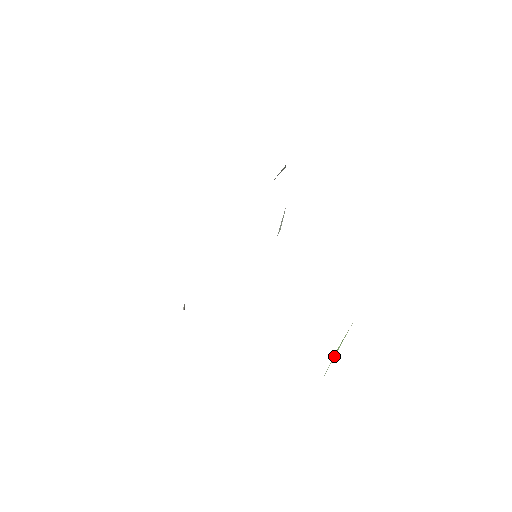
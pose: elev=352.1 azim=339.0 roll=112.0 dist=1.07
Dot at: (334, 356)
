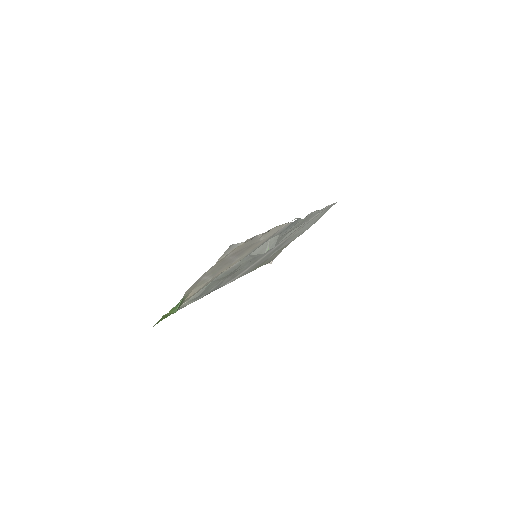
Dot at: (178, 307)
